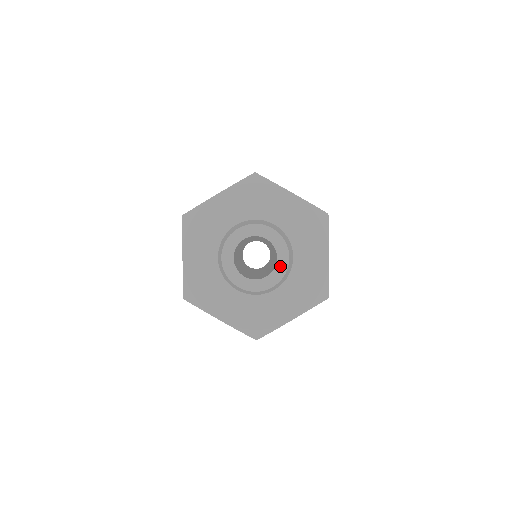
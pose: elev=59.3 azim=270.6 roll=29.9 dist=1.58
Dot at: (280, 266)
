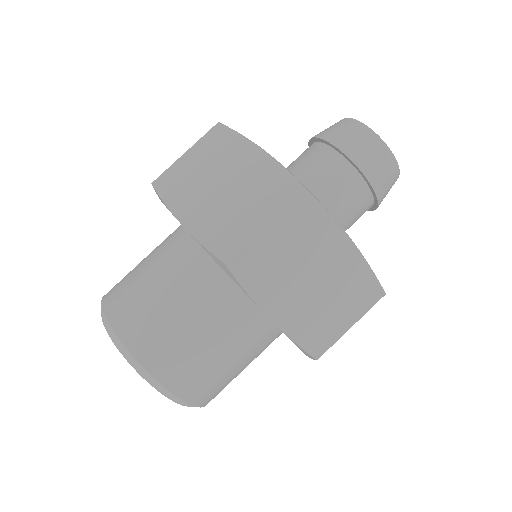
Dot at: occluded
